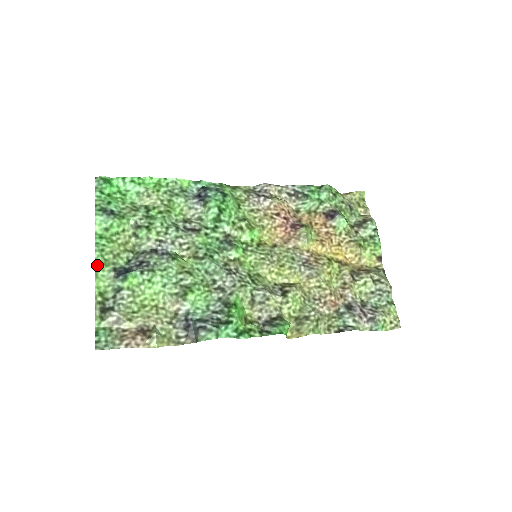
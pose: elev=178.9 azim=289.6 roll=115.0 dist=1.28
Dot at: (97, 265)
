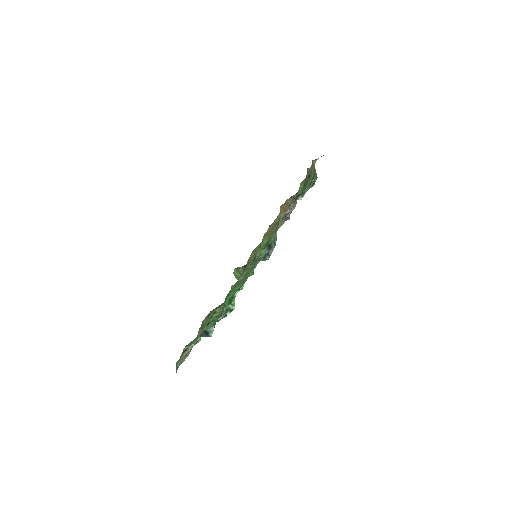
Dot at: (193, 343)
